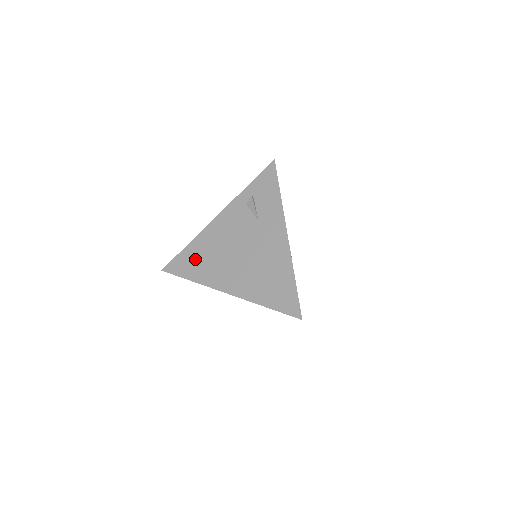
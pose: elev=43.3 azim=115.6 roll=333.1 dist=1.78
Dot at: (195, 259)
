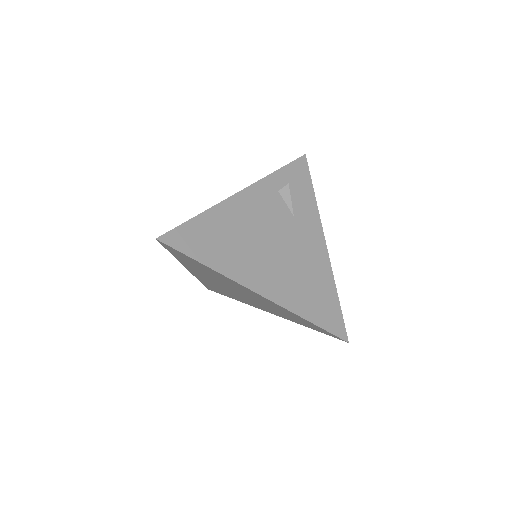
Dot at: (213, 237)
